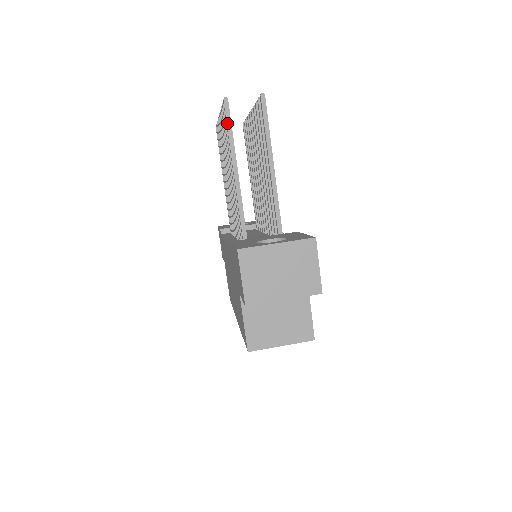
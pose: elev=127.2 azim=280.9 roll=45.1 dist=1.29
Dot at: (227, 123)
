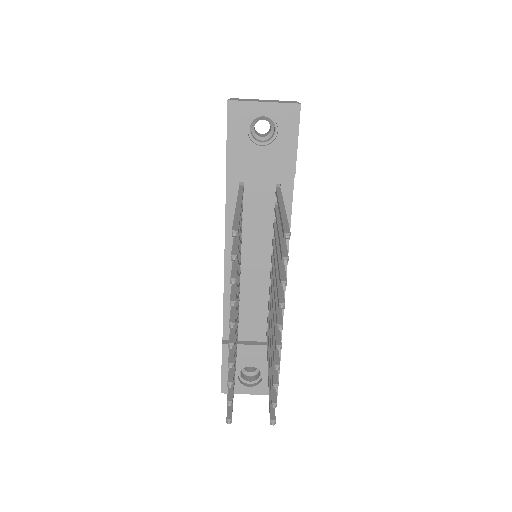
Dot at: occluded
